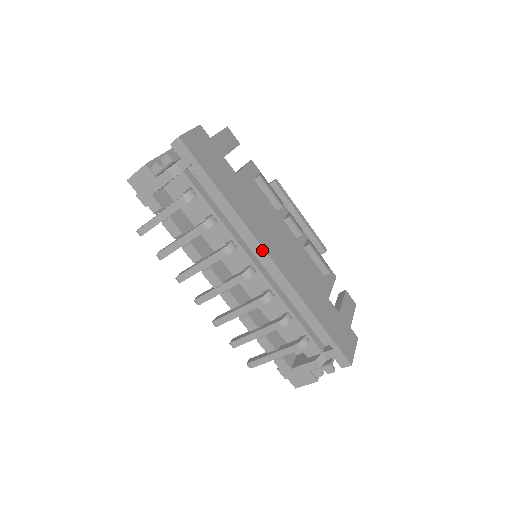
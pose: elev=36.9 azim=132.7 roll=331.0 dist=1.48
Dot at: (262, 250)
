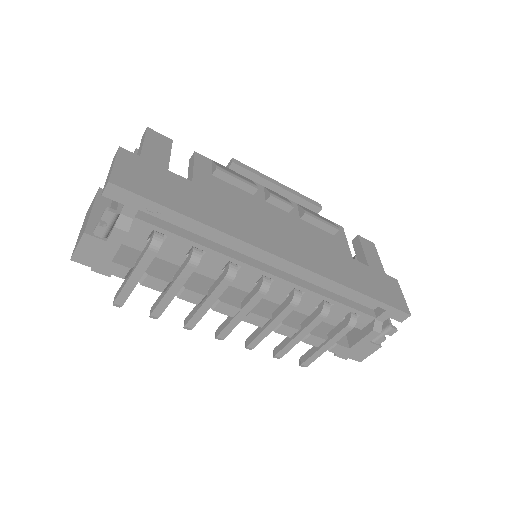
Dot at: (270, 256)
